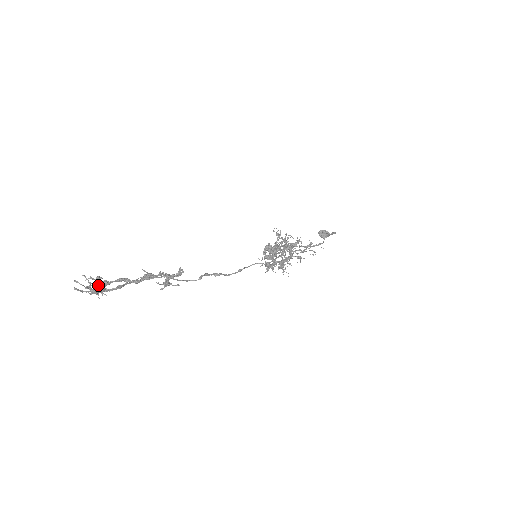
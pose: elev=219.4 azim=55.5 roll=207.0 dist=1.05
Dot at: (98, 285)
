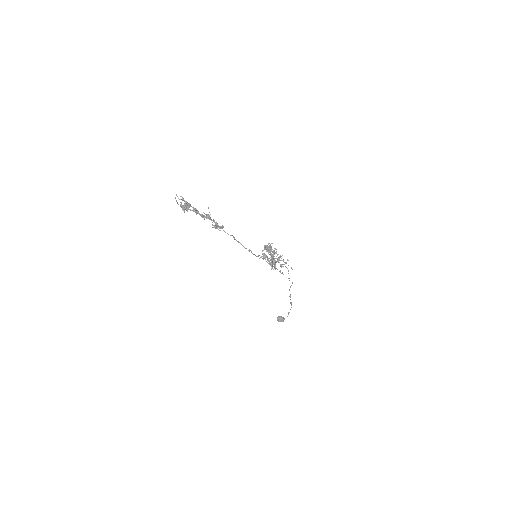
Dot at: (187, 202)
